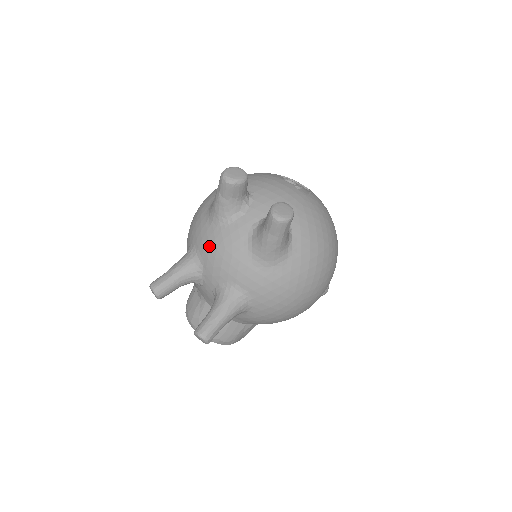
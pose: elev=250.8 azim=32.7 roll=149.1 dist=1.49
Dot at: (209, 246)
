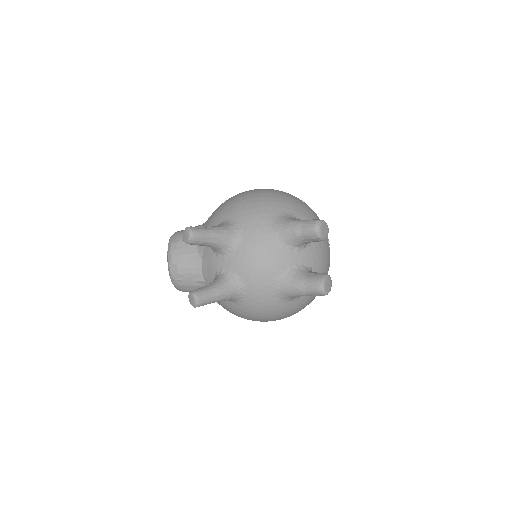
Dot at: (255, 246)
